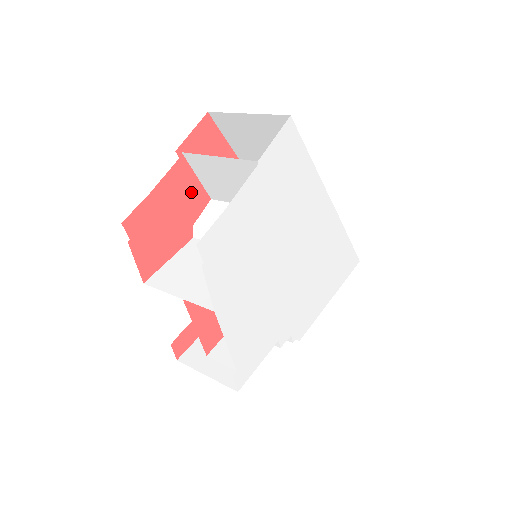
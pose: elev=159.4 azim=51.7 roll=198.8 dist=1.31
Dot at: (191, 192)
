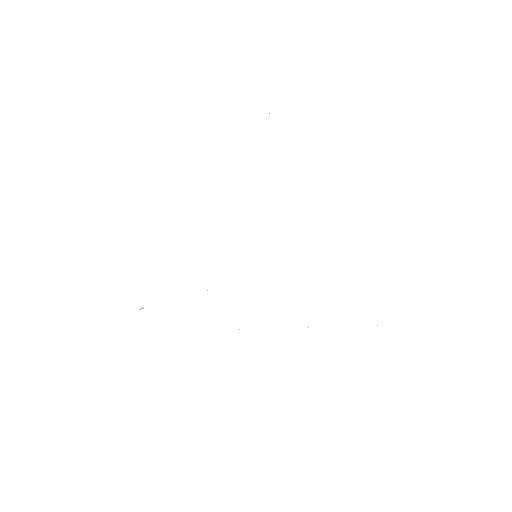
Dot at: occluded
